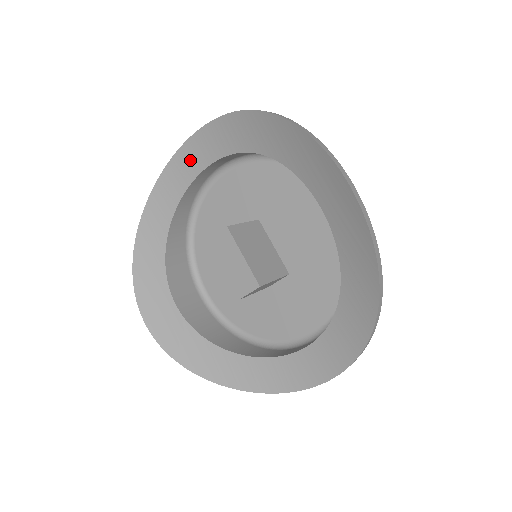
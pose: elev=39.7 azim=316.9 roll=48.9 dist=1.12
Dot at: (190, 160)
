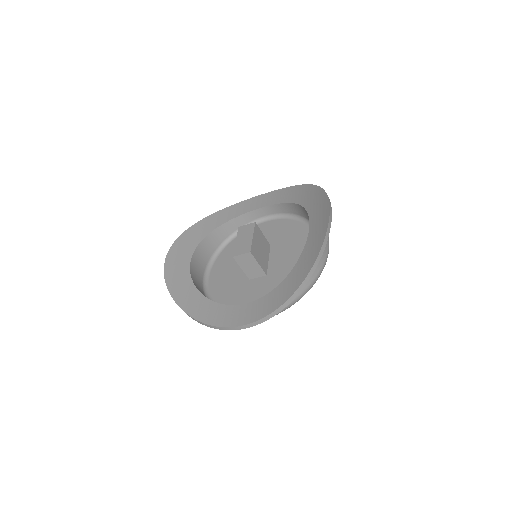
Dot at: (258, 202)
